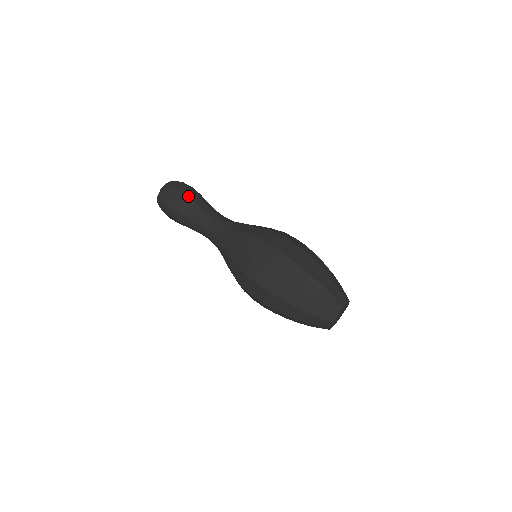
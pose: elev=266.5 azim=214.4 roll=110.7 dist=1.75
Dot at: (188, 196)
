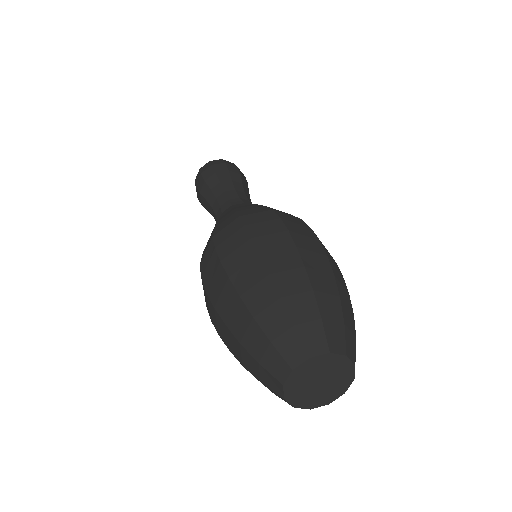
Dot at: (200, 191)
